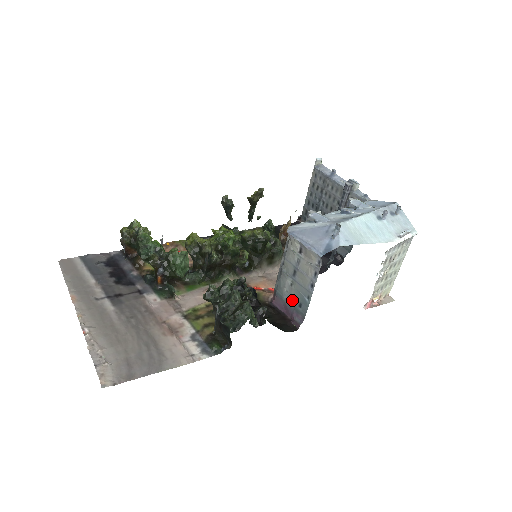
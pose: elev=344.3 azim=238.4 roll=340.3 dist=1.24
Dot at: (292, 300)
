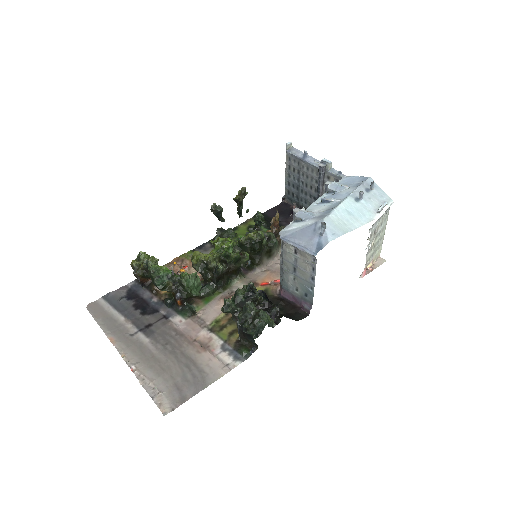
Dot at: (298, 291)
